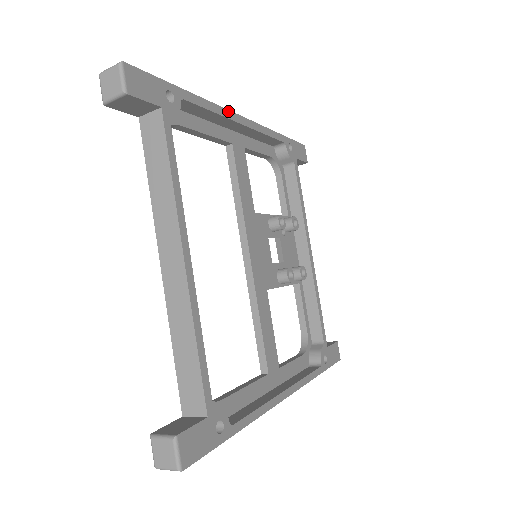
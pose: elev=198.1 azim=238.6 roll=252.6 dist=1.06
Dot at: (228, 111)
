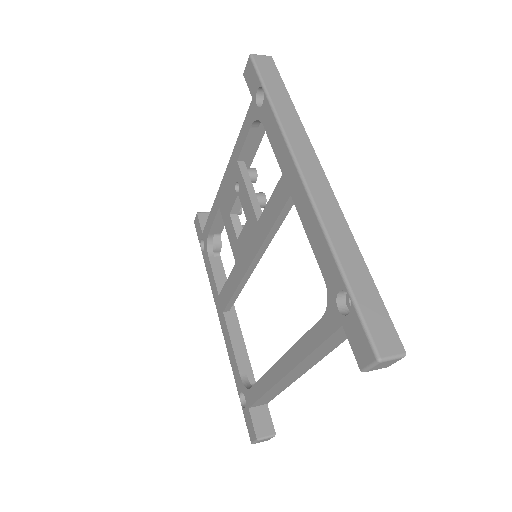
Dot at: (336, 200)
